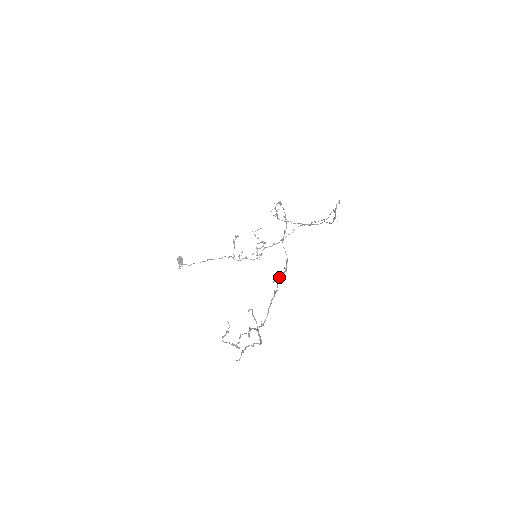
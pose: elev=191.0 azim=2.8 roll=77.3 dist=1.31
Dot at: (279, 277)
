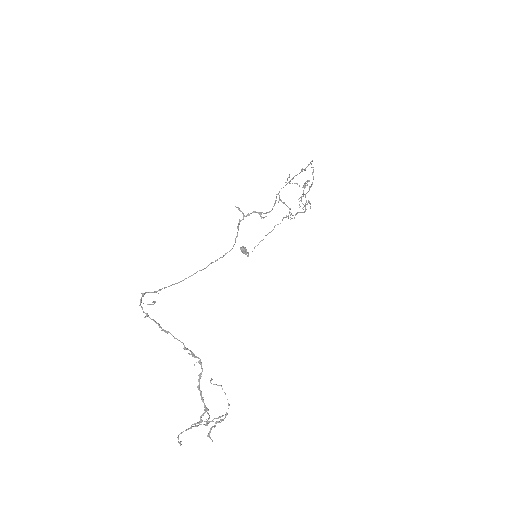
Dot at: (197, 357)
